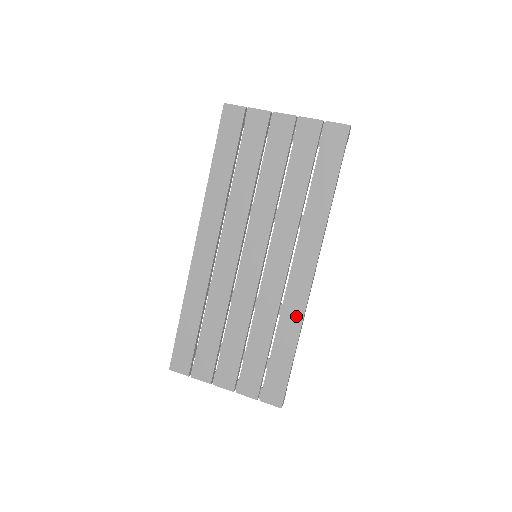
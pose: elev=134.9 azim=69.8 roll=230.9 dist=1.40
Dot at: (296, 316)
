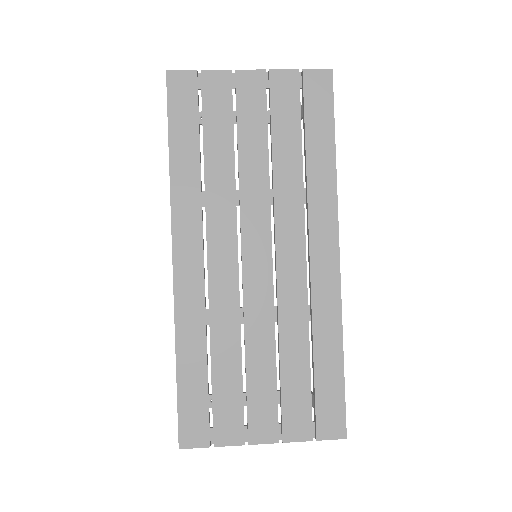
Dot at: (332, 313)
